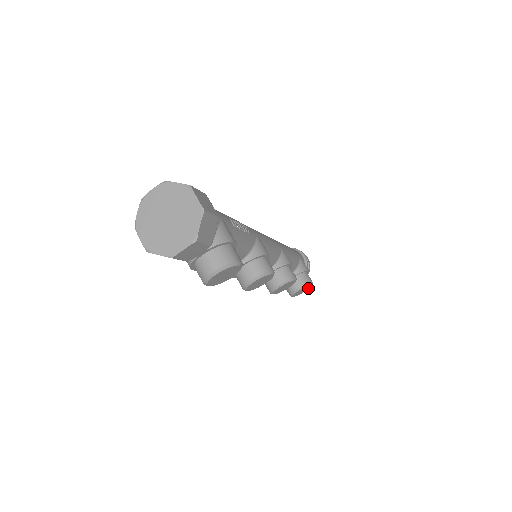
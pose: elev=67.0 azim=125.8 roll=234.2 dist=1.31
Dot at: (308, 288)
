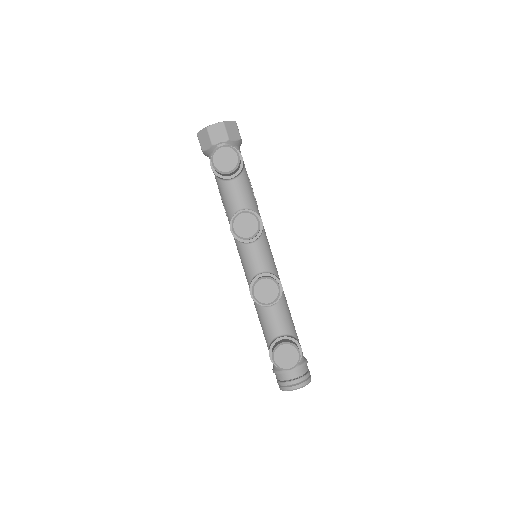
Dot at: (294, 362)
